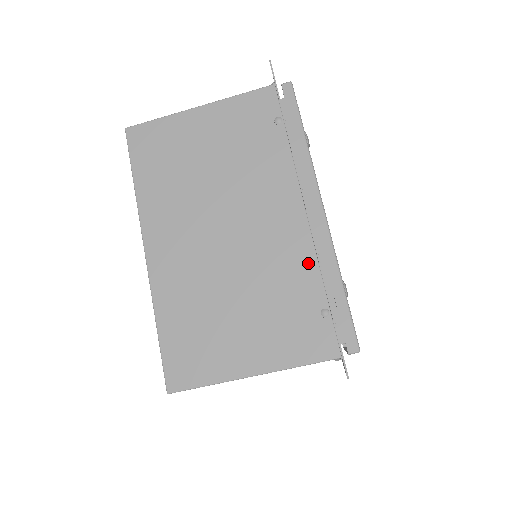
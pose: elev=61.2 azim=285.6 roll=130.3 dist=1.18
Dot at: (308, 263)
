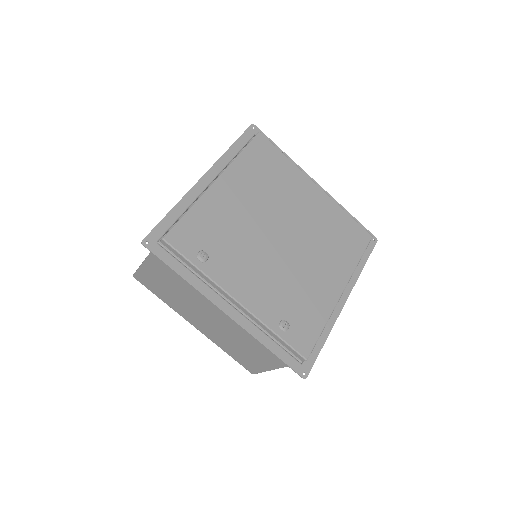
Dot at: occluded
